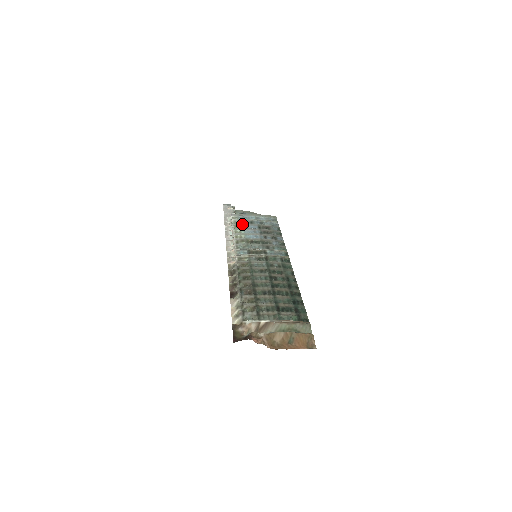
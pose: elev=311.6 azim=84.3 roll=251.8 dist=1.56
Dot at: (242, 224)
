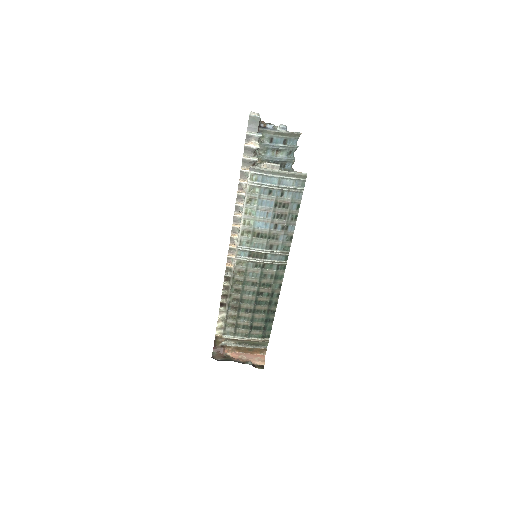
Dot at: (257, 196)
